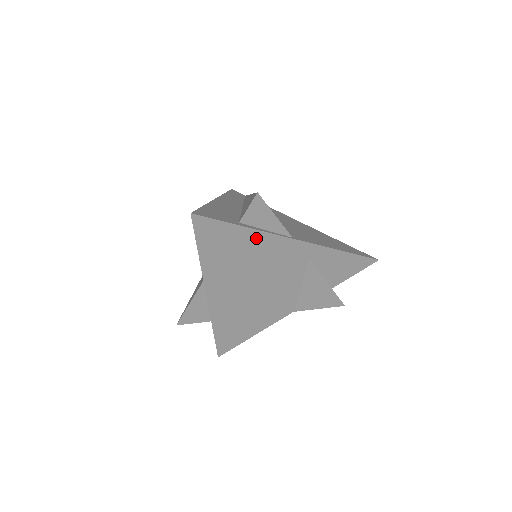
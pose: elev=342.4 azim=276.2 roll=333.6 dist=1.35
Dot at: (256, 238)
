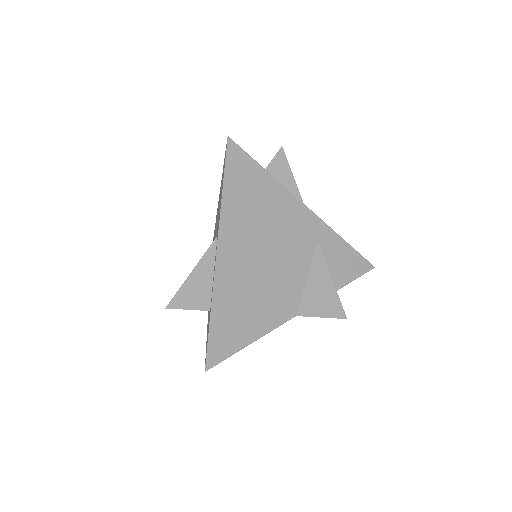
Dot at: (276, 191)
